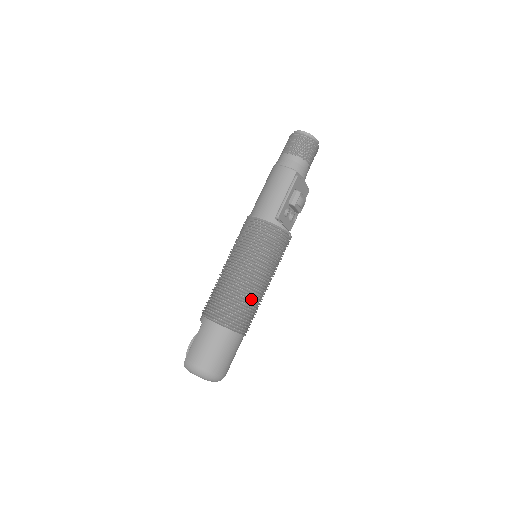
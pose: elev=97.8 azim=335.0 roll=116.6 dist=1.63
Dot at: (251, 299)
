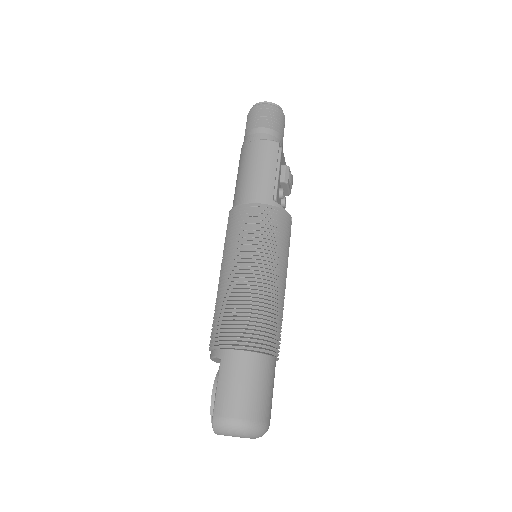
Dot at: (276, 307)
